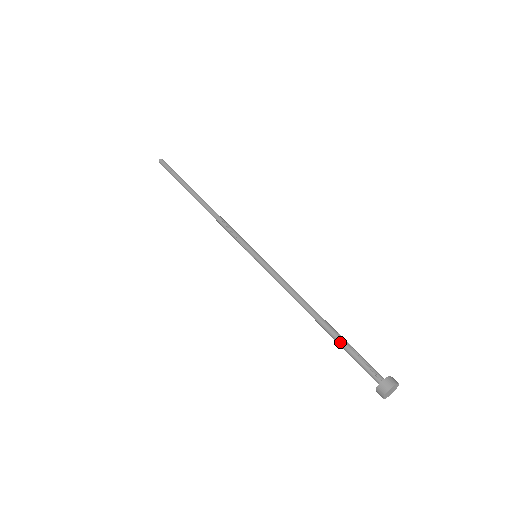
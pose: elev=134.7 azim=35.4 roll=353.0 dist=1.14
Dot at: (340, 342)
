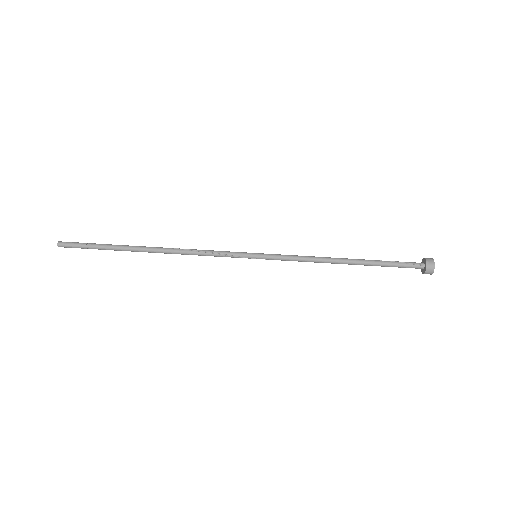
Dot at: (378, 264)
